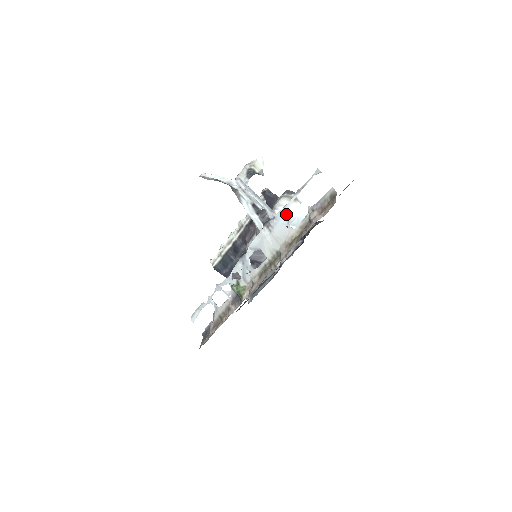
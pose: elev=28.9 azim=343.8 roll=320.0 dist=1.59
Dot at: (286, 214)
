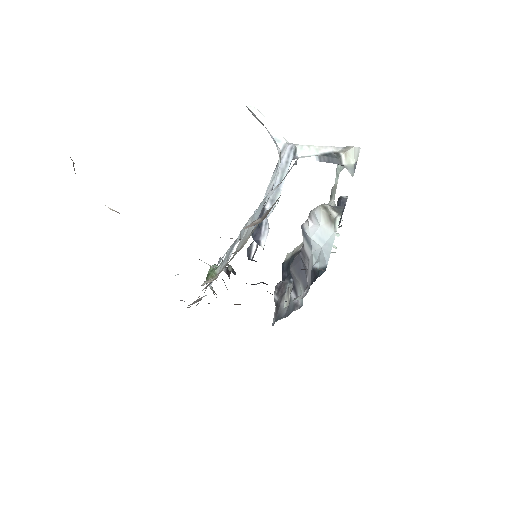
Dot at: (261, 208)
